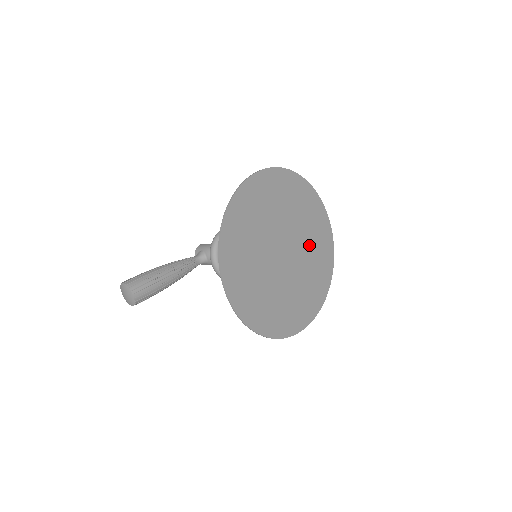
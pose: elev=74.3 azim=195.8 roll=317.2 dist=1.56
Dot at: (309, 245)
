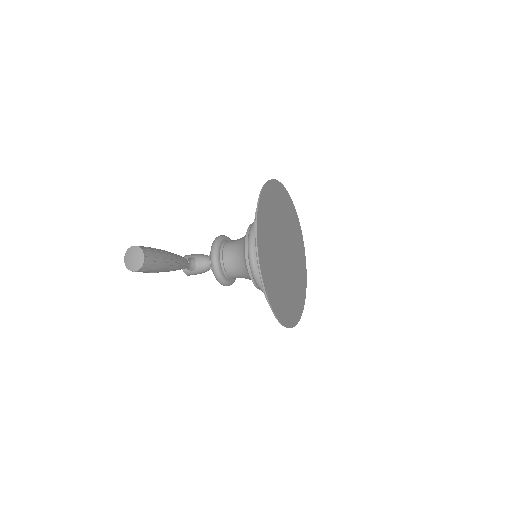
Dot at: (296, 261)
